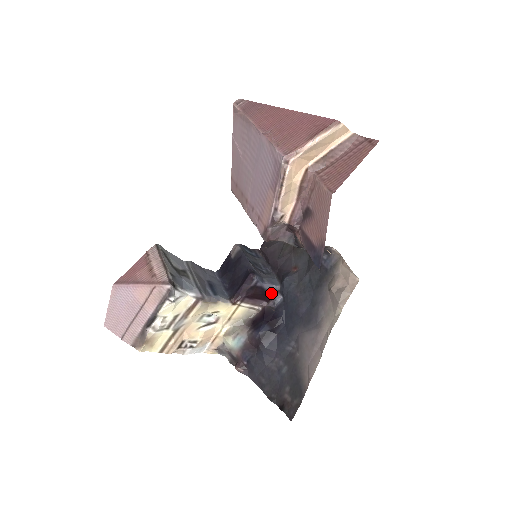
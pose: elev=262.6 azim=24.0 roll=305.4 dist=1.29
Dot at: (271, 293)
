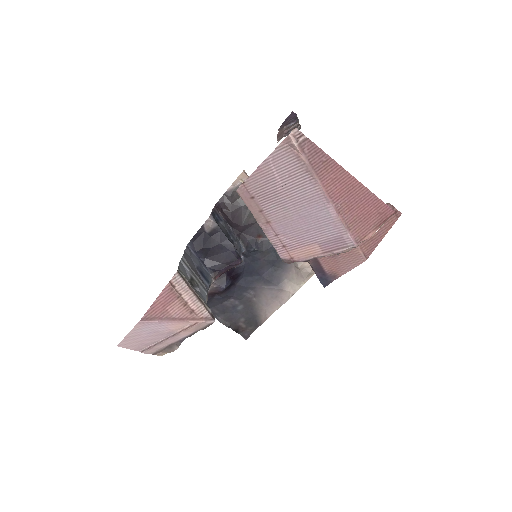
Dot at: occluded
